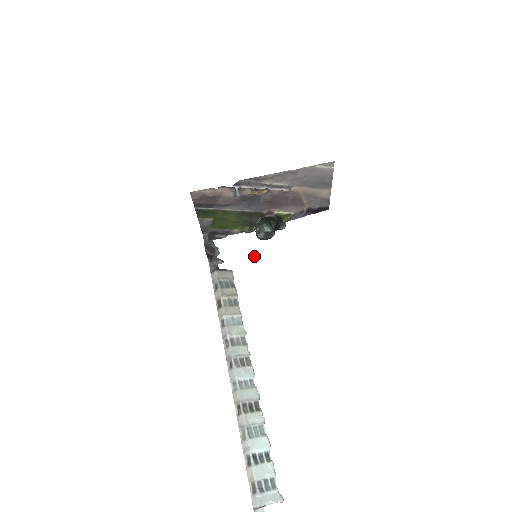
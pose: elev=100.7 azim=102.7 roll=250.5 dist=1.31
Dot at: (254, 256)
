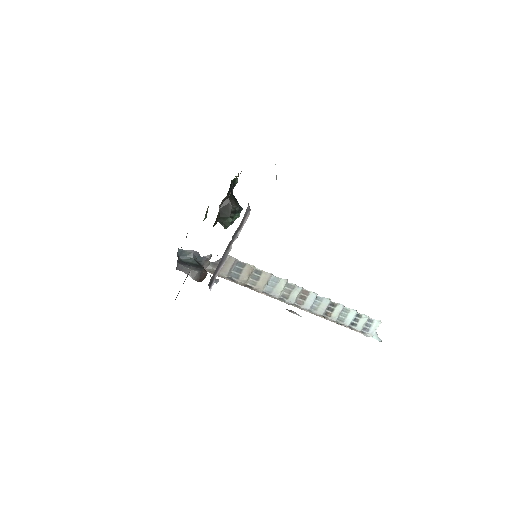
Dot at: occluded
